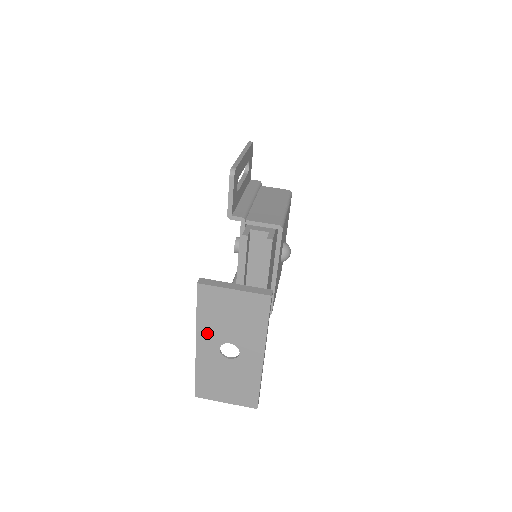
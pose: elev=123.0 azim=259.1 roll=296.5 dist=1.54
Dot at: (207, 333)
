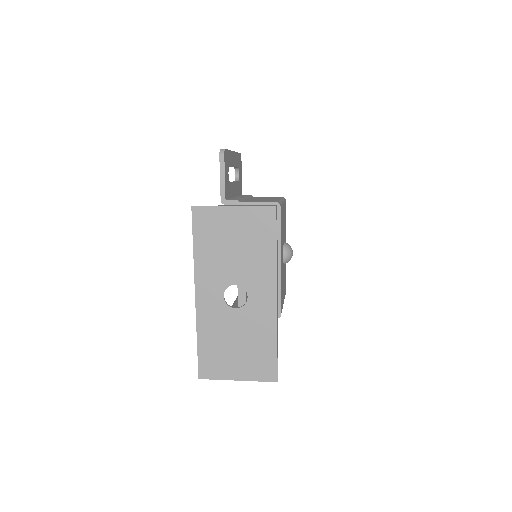
Dot at: (207, 275)
